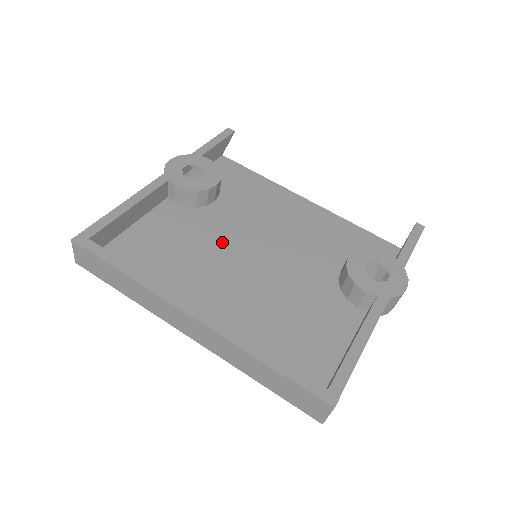
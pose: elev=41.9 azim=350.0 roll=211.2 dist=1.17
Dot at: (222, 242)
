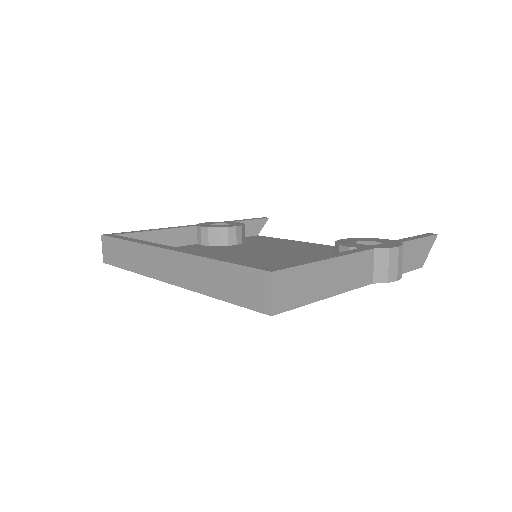
Dot at: (230, 254)
